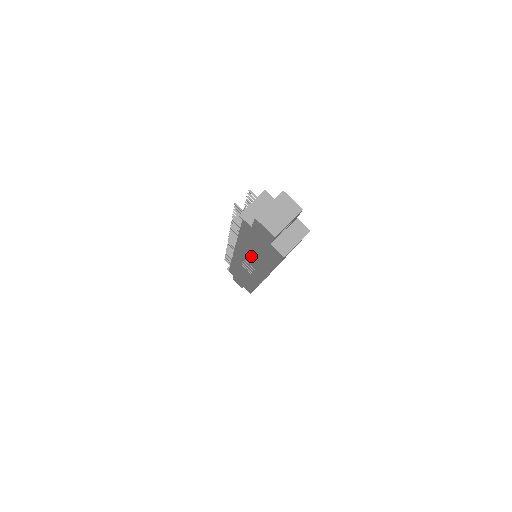
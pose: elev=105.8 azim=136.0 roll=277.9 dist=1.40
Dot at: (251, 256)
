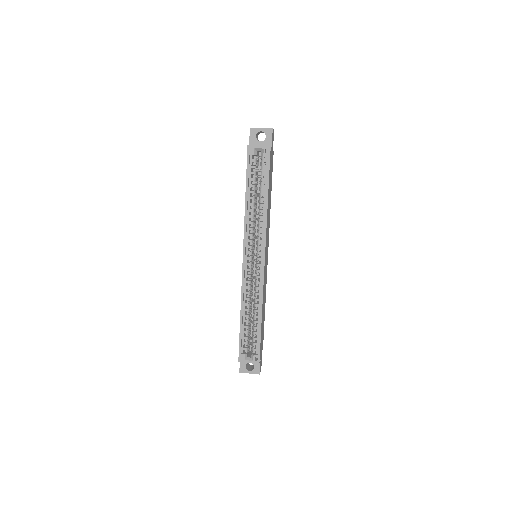
Dot at: occluded
